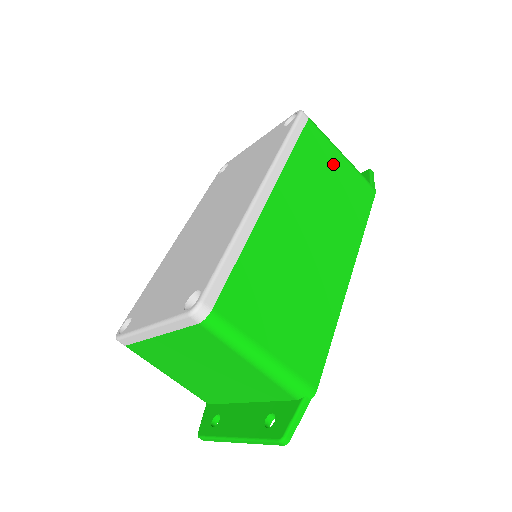
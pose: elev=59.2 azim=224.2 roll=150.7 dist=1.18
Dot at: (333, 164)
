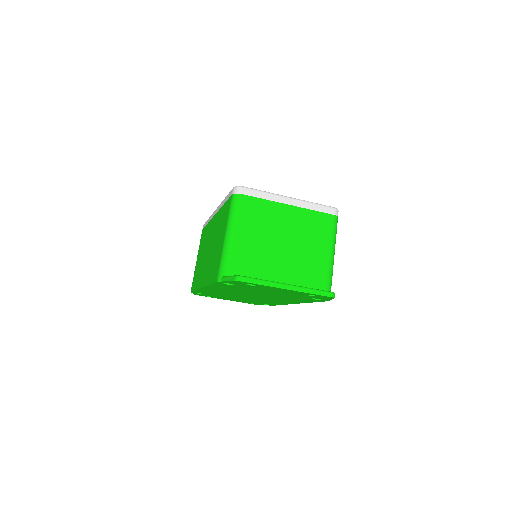
Dot at: occluded
